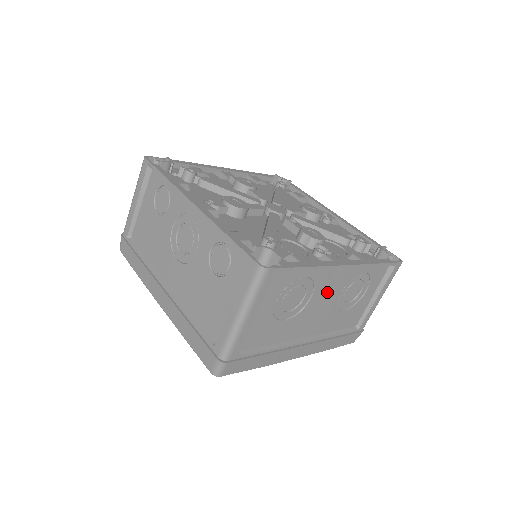
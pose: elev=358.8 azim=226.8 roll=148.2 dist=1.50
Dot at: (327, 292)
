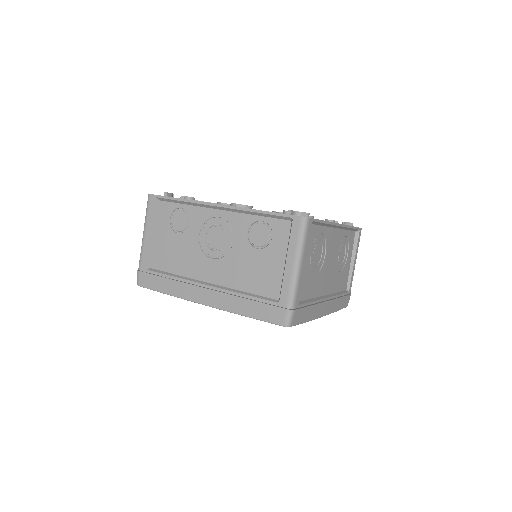
Dot at: (331, 251)
